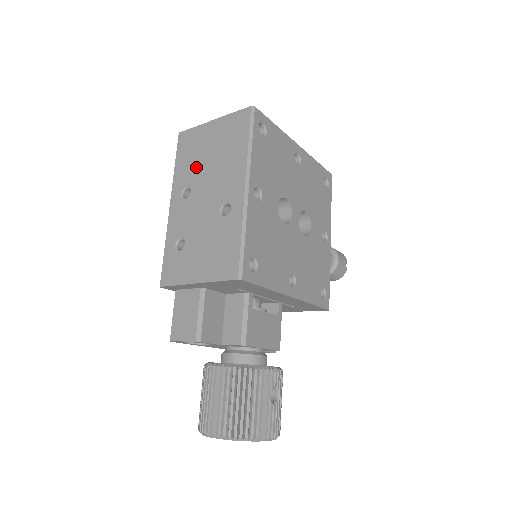
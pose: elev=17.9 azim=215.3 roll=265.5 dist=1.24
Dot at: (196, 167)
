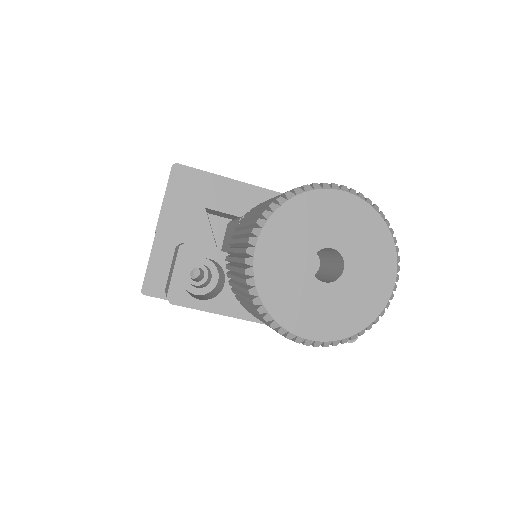
Dot at: occluded
